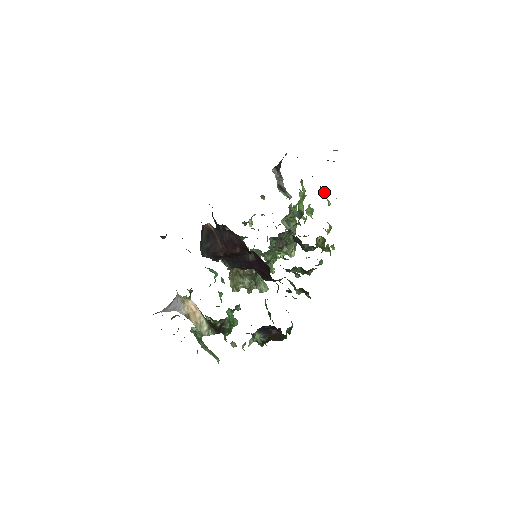
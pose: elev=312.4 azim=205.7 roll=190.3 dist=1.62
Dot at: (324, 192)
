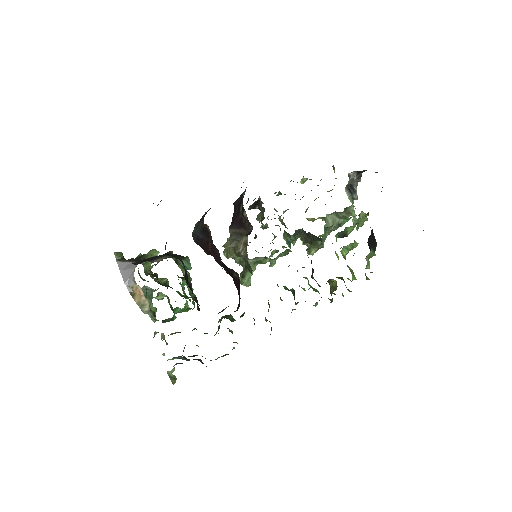
Dot at: (371, 255)
